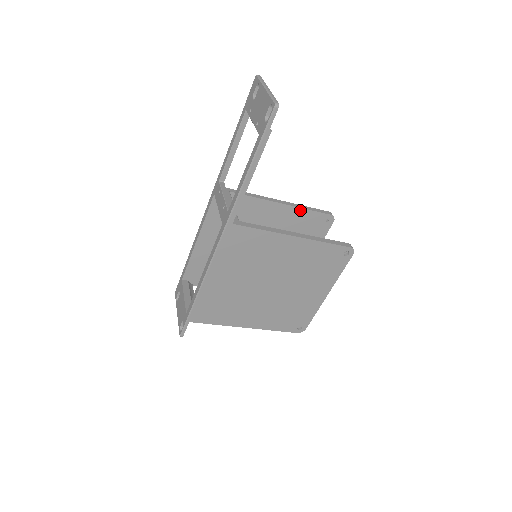
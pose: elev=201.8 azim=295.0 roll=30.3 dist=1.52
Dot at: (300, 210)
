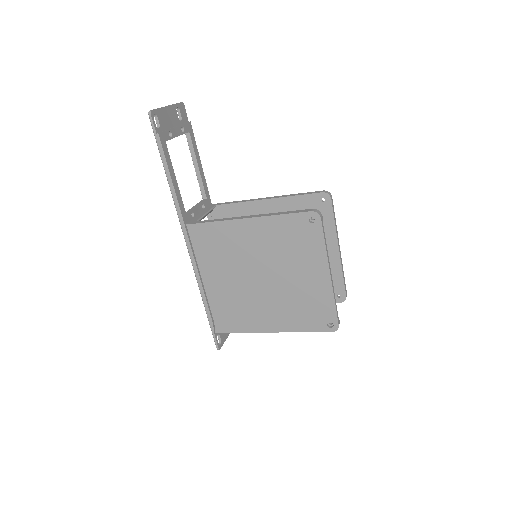
Dot at: (287, 199)
